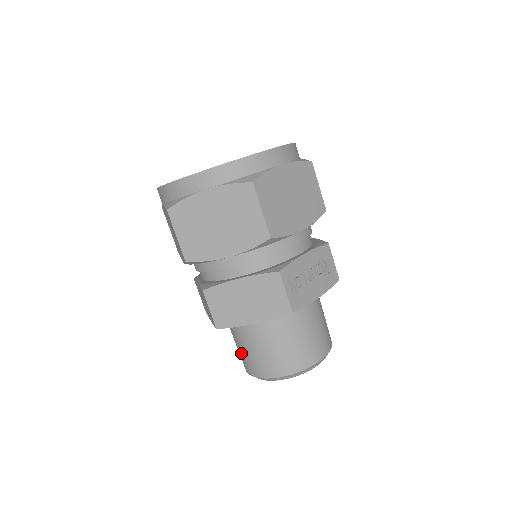
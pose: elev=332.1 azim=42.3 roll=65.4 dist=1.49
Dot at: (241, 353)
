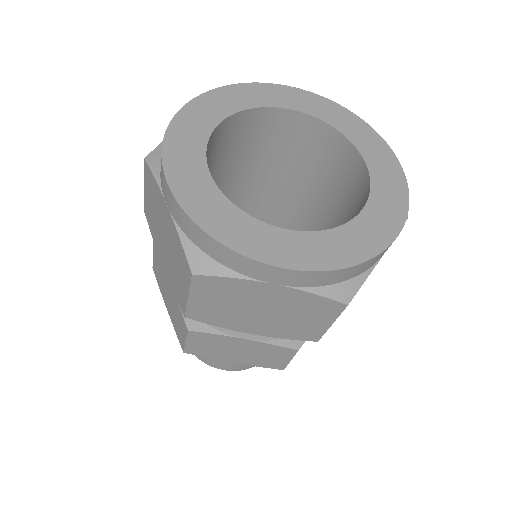
Dot at: occluded
